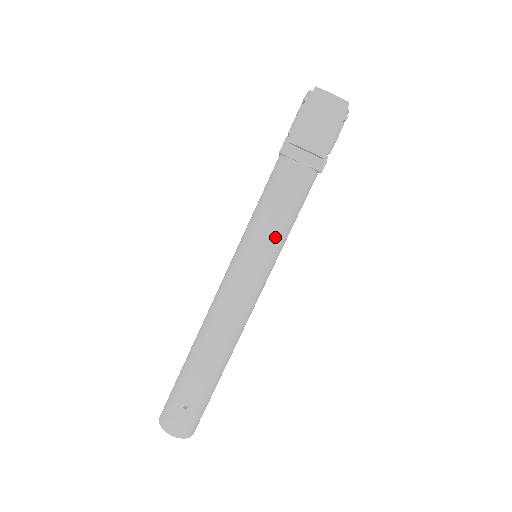
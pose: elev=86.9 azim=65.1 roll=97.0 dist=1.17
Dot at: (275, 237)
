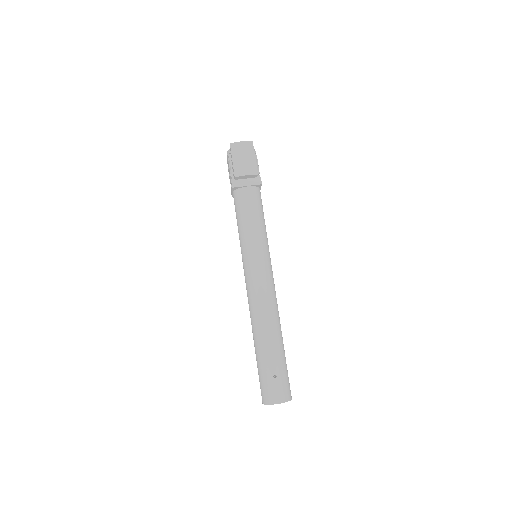
Dot at: (260, 234)
